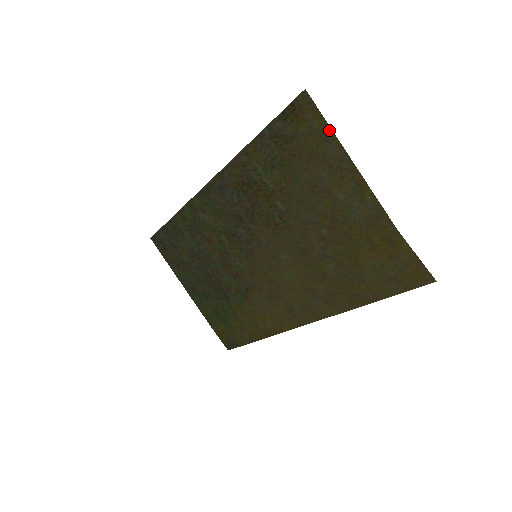
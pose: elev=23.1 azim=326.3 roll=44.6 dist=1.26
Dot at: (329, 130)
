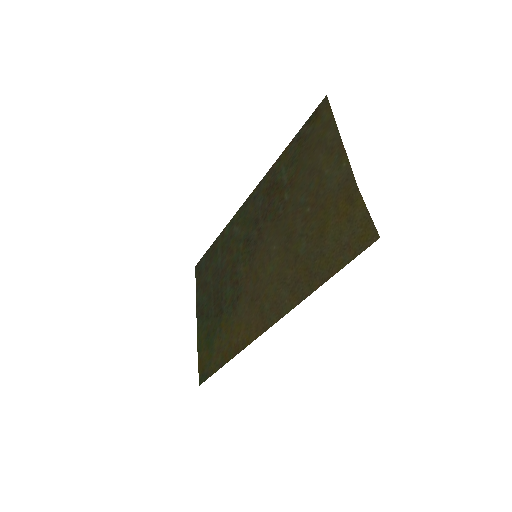
Dot at: (333, 119)
